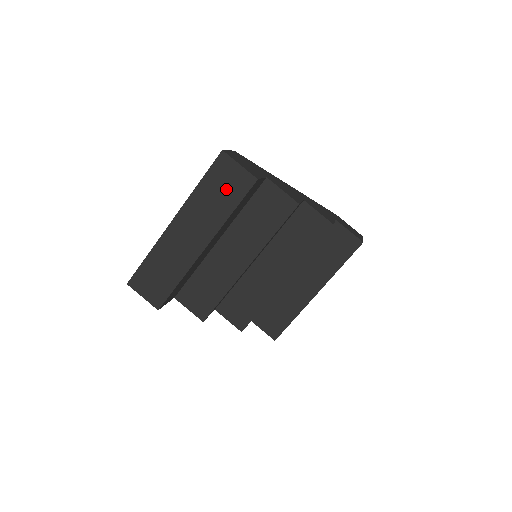
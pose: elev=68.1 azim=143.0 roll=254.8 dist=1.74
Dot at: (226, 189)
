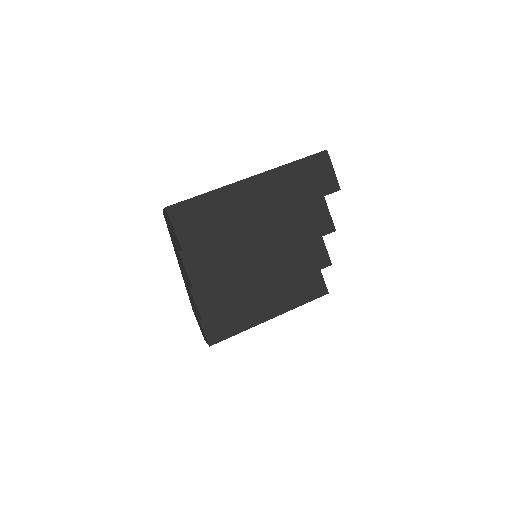
Dot at: (312, 181)
